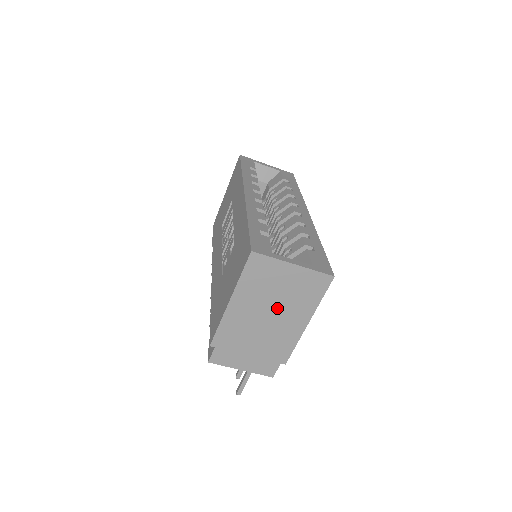
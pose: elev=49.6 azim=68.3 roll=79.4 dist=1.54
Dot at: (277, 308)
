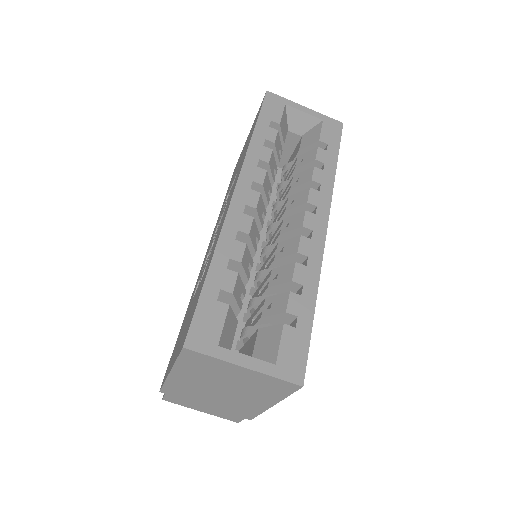
Dot at: (231, 389)
